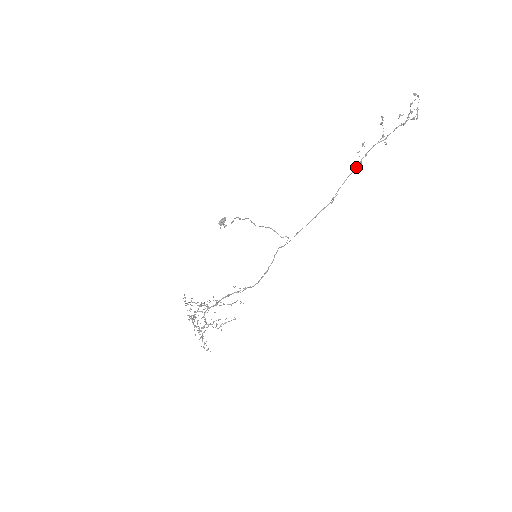
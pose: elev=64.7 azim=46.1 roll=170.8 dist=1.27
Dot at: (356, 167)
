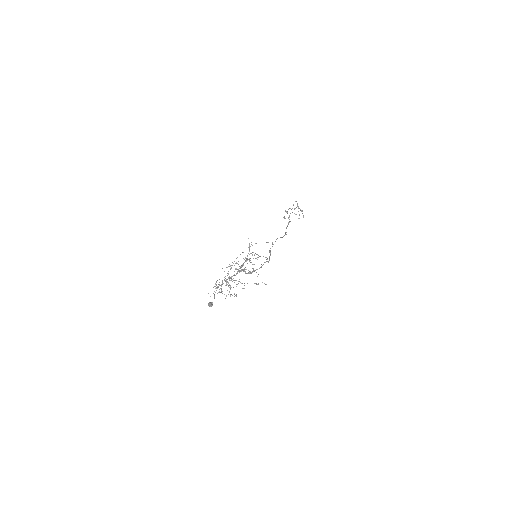
Dot at: (288, 222)
